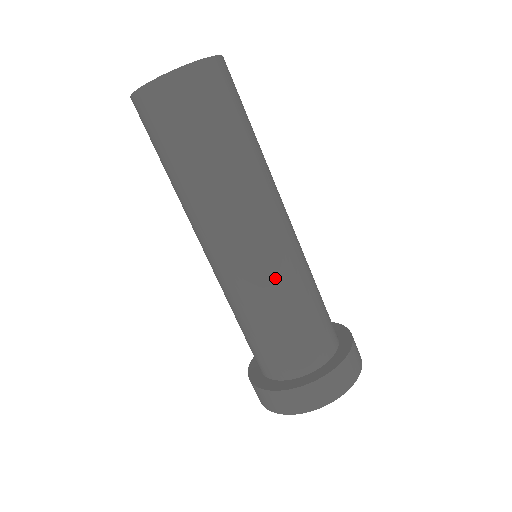
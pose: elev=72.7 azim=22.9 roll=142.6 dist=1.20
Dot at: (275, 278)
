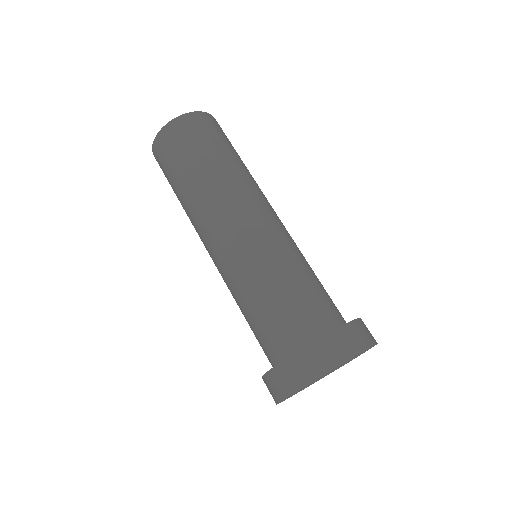
Dot at: (239, 267)
